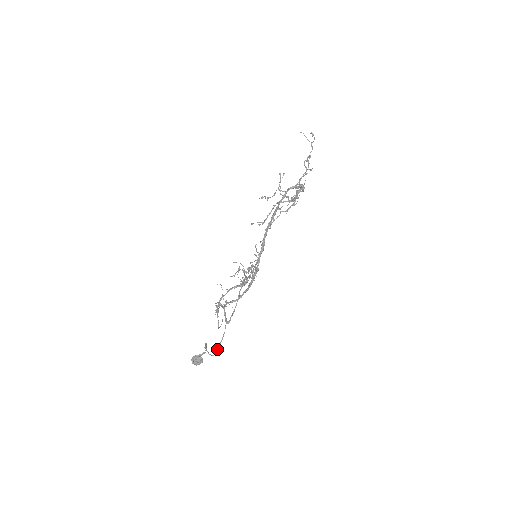
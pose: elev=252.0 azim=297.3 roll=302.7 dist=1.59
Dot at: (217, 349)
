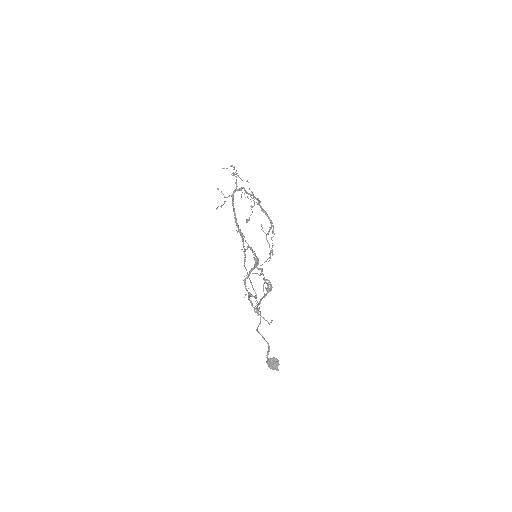
Dot at: (260, 318)
